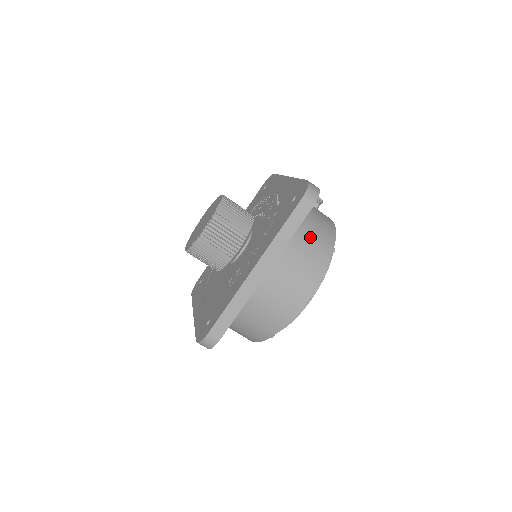
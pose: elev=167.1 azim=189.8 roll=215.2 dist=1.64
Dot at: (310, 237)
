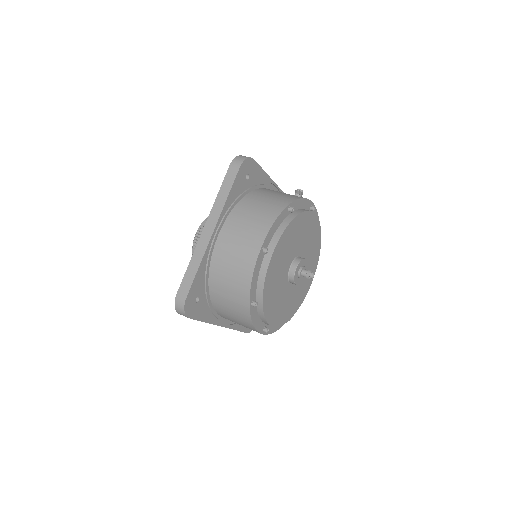
Dot at: (262, 202)
